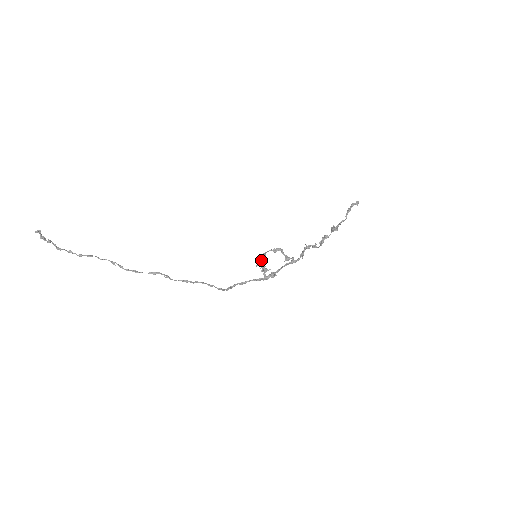
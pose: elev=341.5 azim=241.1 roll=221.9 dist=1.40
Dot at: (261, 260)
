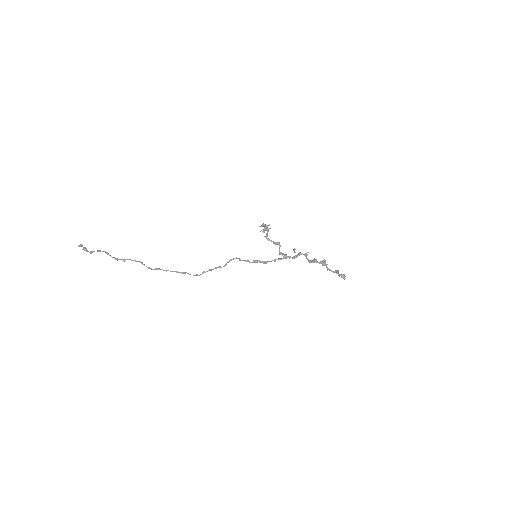
Dot at: (265, 225)
